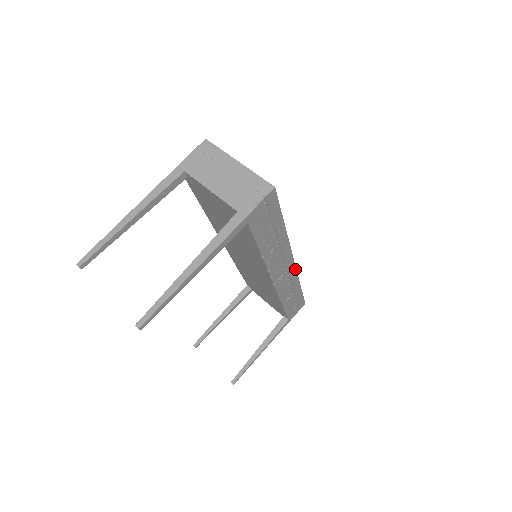
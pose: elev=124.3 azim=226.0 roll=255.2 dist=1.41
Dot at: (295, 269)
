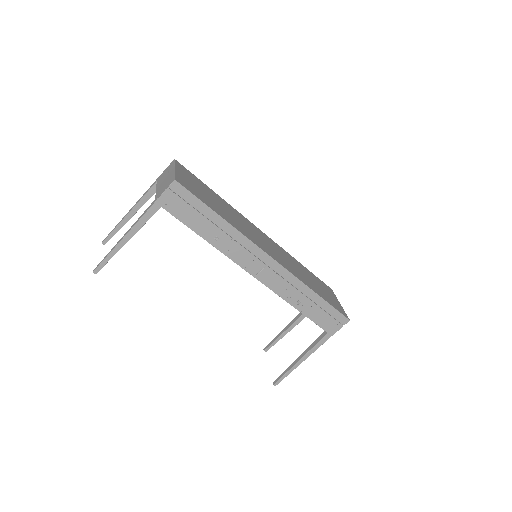
Dot at: (283, 268)
